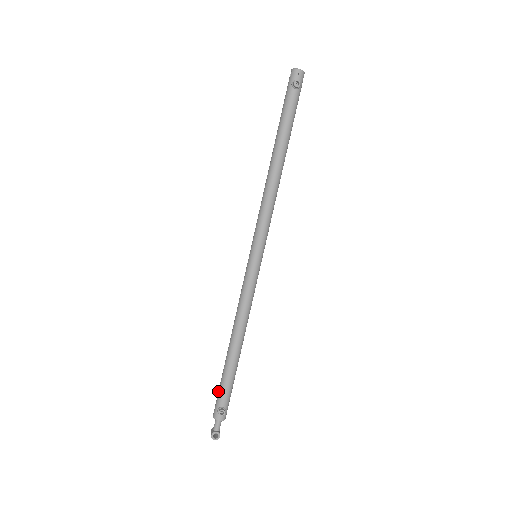
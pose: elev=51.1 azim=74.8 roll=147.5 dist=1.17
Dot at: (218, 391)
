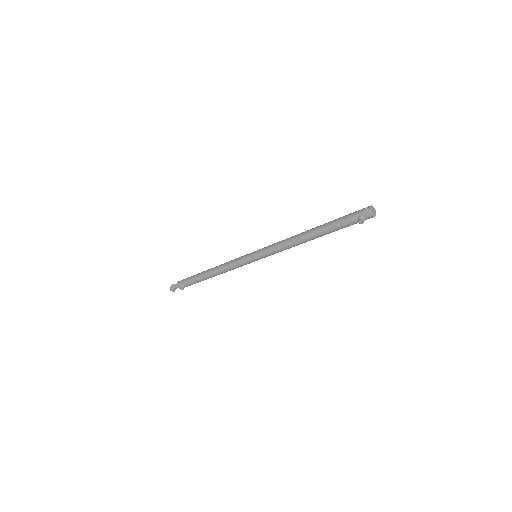
Dot at: (187, 278)
